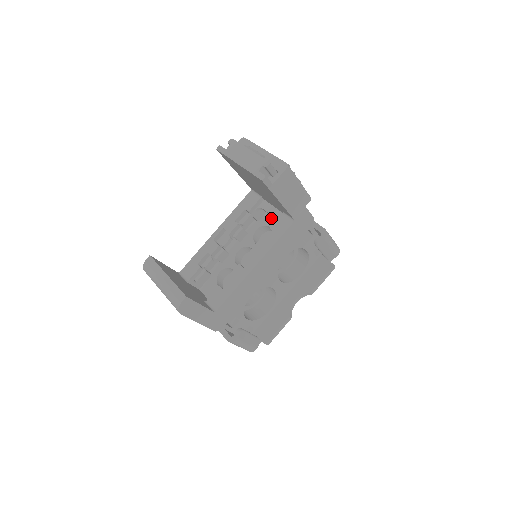
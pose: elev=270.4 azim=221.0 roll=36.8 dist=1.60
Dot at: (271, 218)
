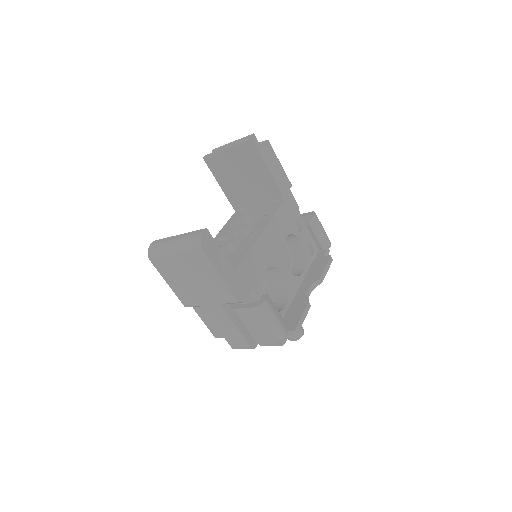
Dot at: occluded
